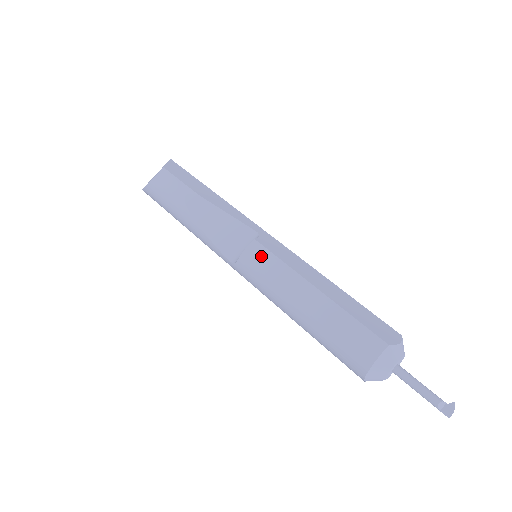
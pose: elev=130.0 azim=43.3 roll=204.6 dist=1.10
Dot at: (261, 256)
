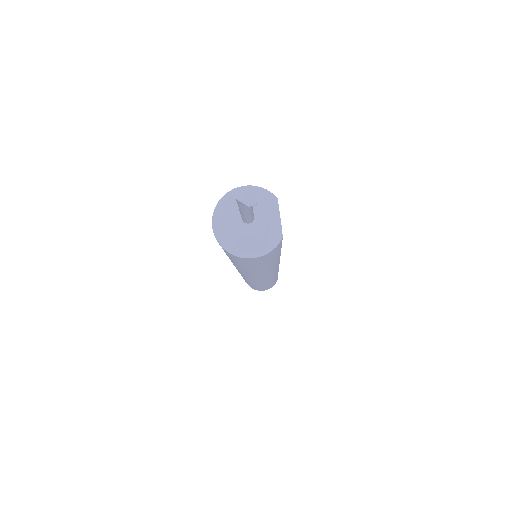
Dot at: occluded
